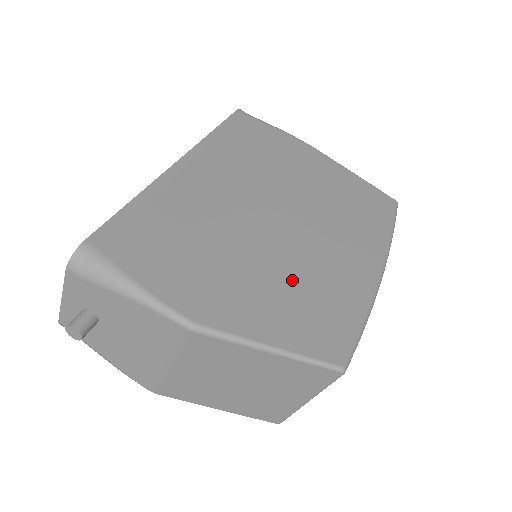
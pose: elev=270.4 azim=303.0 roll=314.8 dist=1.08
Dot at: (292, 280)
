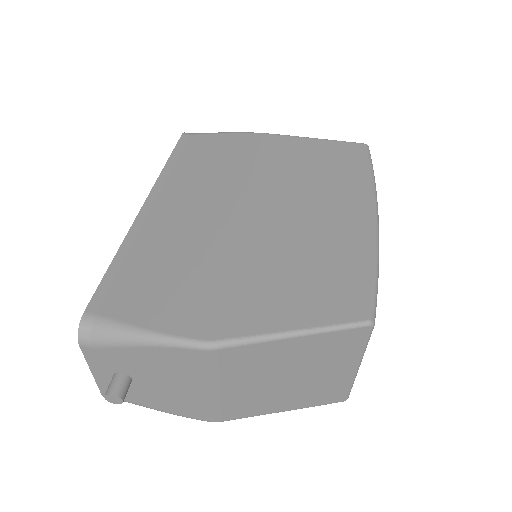
Dot at: (289, 262)
